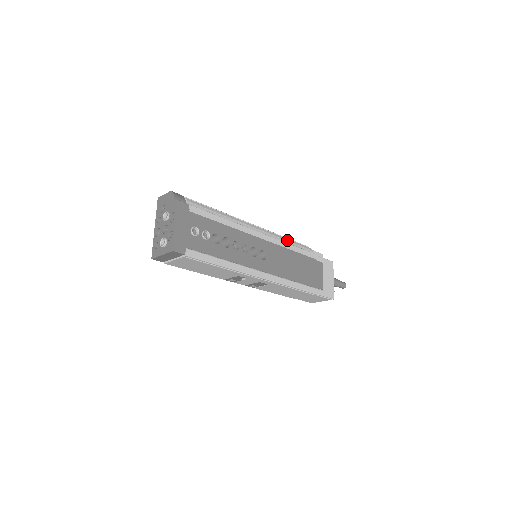
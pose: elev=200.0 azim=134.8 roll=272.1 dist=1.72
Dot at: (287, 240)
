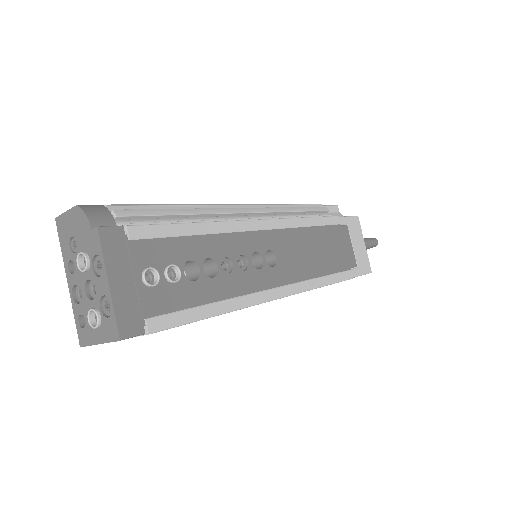
Dot at: (294, 210)
